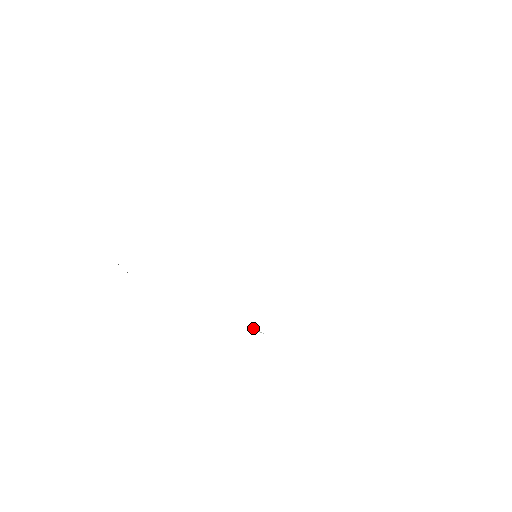
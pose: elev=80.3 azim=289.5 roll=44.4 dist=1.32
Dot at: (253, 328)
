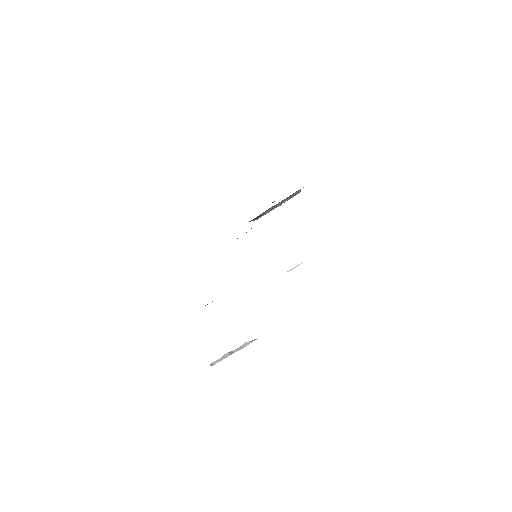
Dot at: (292, 269)
